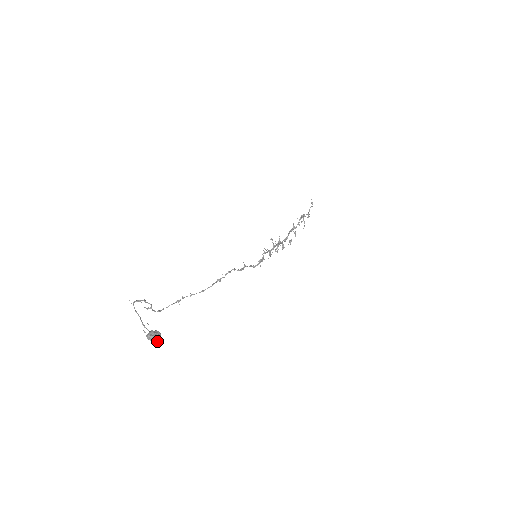
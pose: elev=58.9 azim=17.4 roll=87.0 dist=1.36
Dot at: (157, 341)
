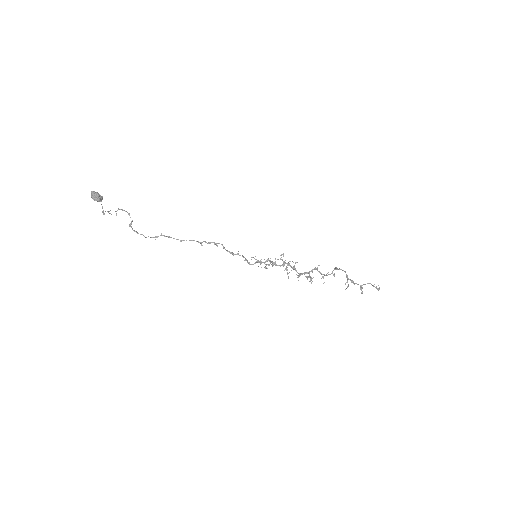
Dot at: (94, 198)
